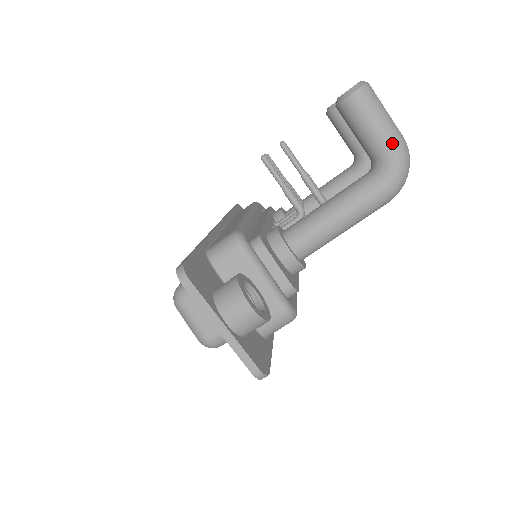
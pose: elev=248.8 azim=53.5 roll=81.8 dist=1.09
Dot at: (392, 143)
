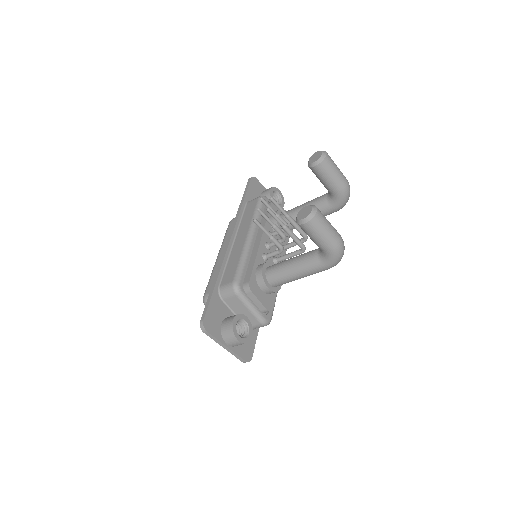
Dot at: (330, 248)
